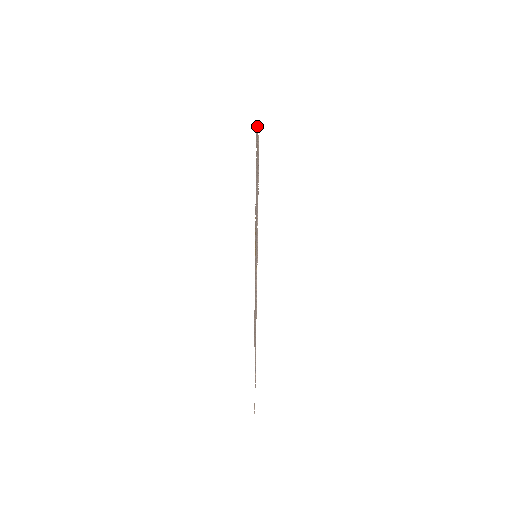
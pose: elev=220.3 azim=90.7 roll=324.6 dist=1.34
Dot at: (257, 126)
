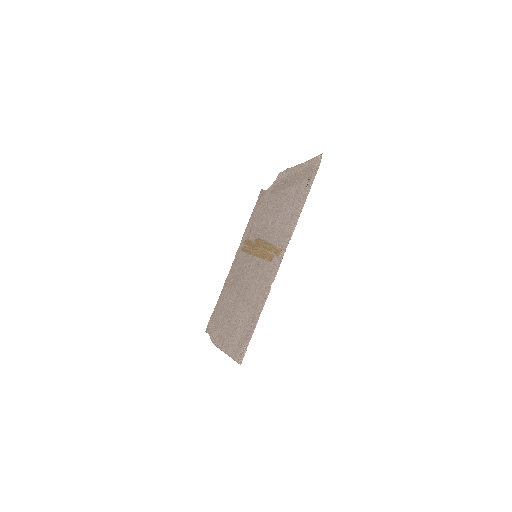
Dot at: (316, 159)
